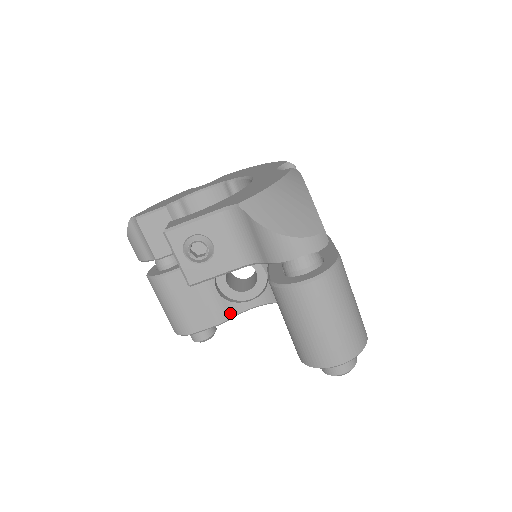
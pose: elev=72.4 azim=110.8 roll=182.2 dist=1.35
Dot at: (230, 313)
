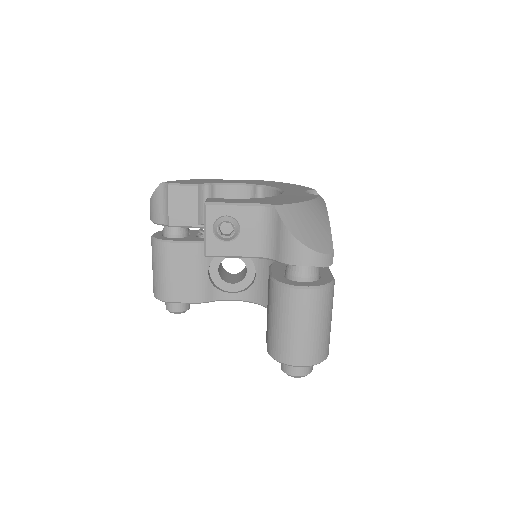
Dot at: (211, 297)
